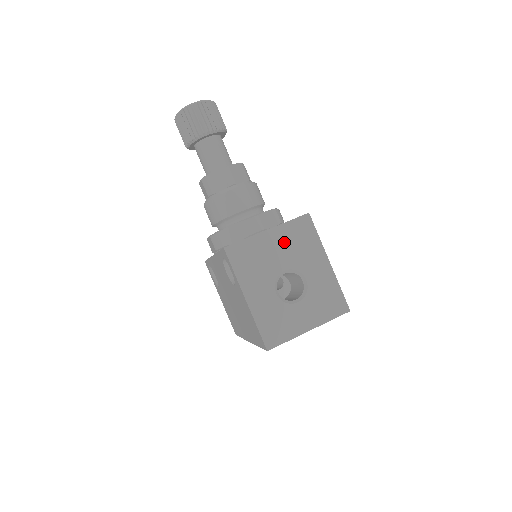
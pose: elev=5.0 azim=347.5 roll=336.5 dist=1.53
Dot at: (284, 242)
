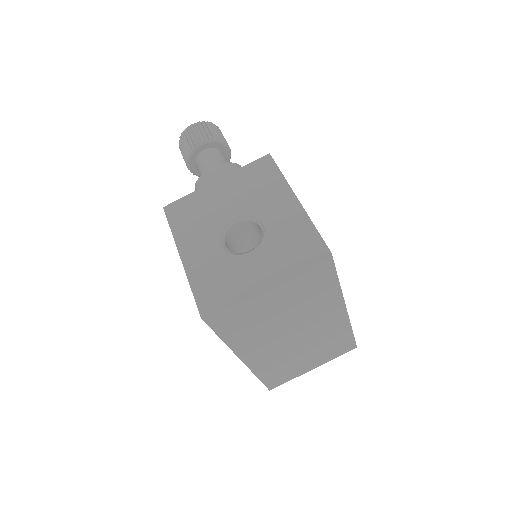
Dot at: (236, 188)
